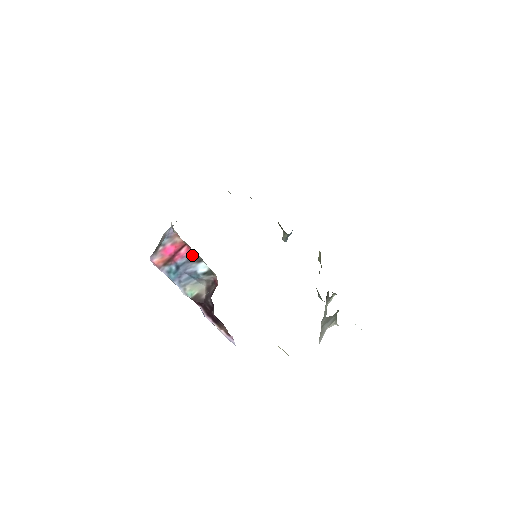
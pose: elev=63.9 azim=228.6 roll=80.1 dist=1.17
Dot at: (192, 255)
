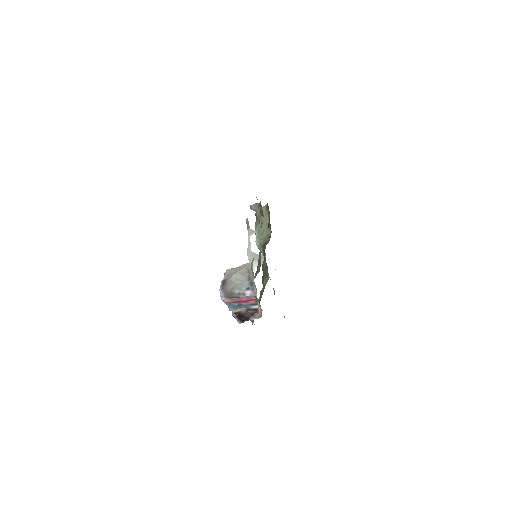
Dot at: (256, 303)
